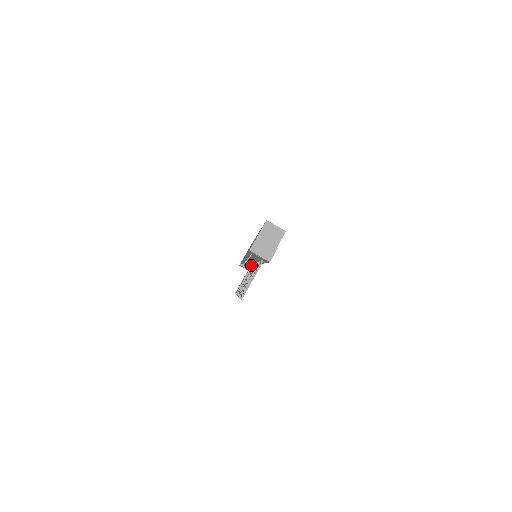
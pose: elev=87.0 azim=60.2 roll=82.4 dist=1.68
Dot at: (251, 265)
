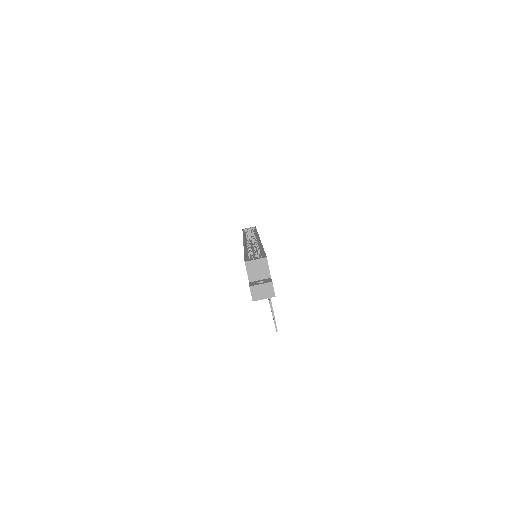
Dot at: occluded
